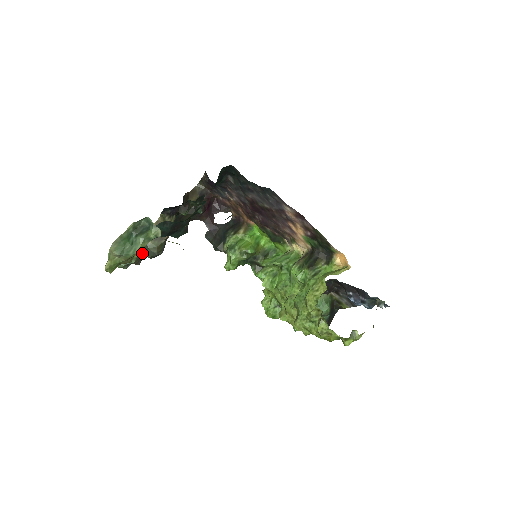
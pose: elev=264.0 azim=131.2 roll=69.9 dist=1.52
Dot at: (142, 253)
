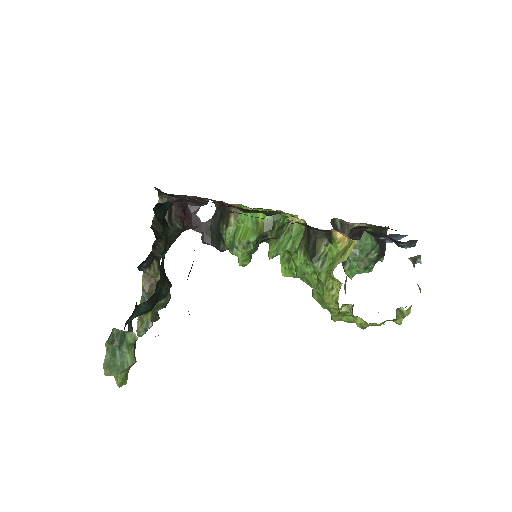
Dot at: (153, 311)
